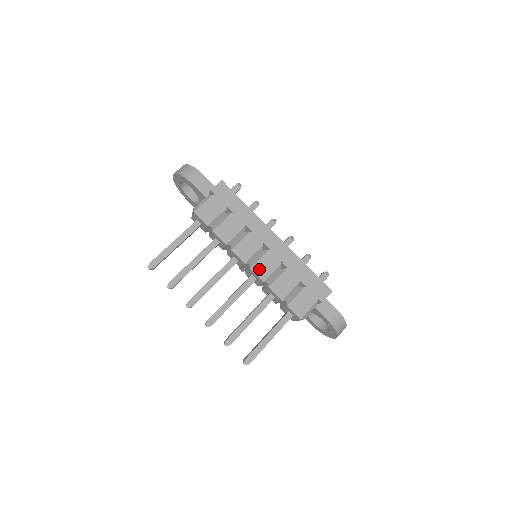
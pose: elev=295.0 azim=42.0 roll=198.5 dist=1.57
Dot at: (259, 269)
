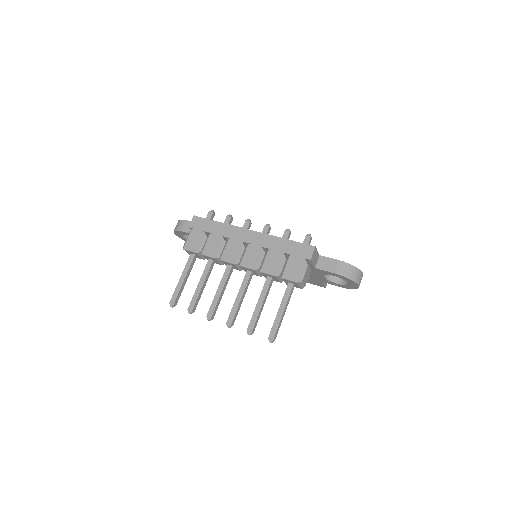
Dot at: (247, 262)
